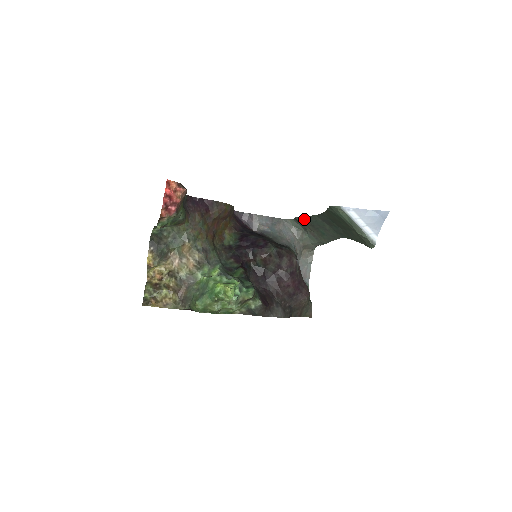
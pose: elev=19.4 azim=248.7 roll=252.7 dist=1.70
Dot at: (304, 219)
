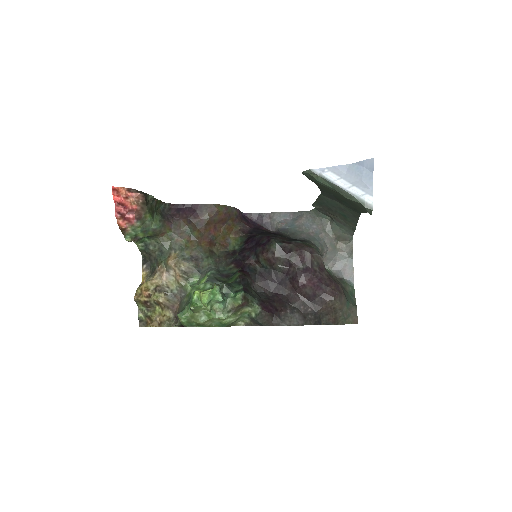
Dot at: (318, 204)
